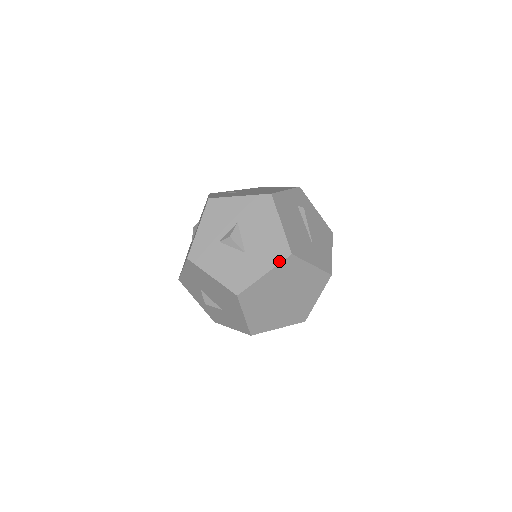
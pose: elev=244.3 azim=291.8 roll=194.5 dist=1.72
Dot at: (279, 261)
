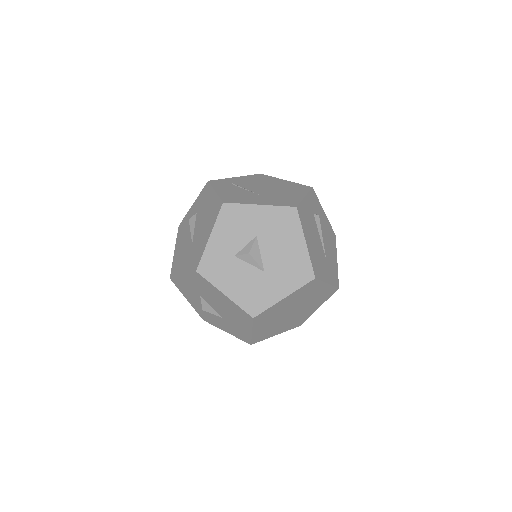
Dot at: (301, 285)
